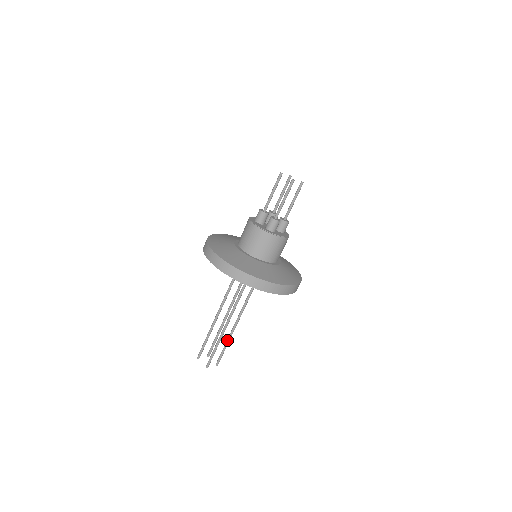
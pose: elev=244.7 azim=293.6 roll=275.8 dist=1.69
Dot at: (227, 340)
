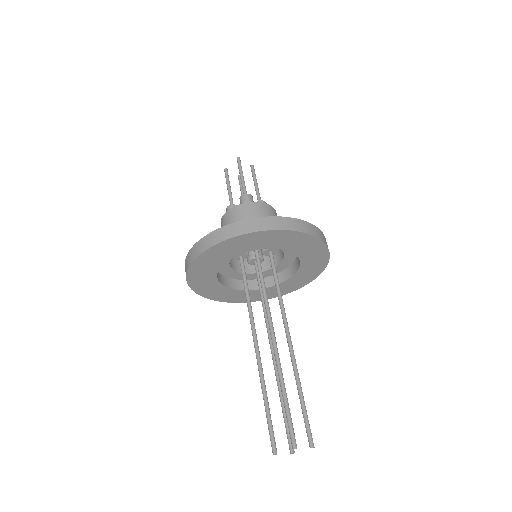
Dot at: occluded
